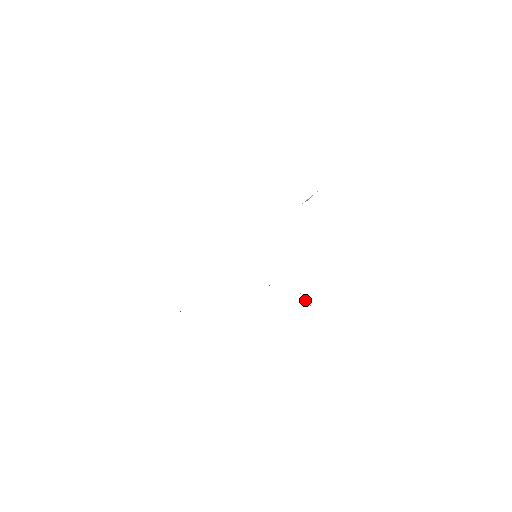
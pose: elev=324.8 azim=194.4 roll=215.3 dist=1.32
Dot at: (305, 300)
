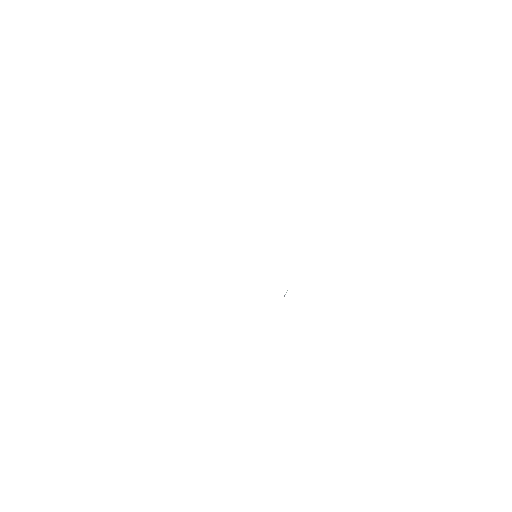
Dot at: (285, 294)
